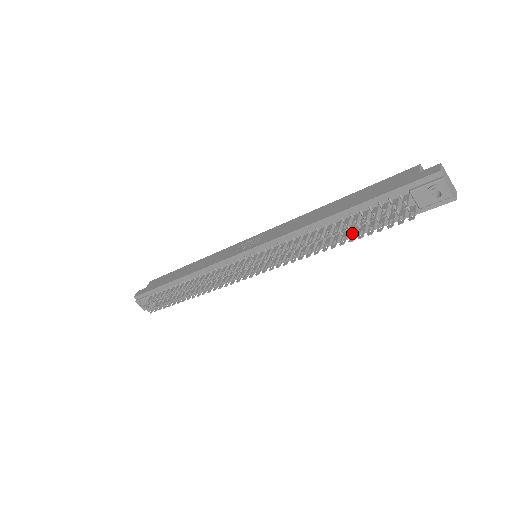
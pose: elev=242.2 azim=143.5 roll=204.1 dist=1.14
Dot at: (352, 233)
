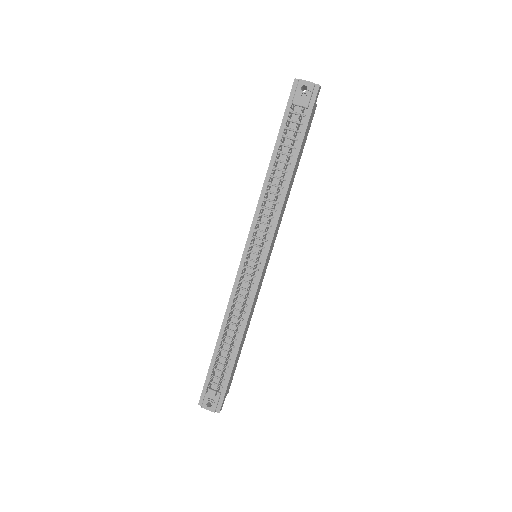
Dot at: (287, 160)
